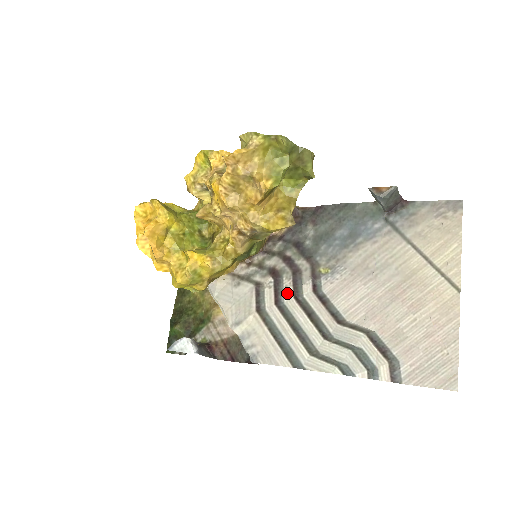
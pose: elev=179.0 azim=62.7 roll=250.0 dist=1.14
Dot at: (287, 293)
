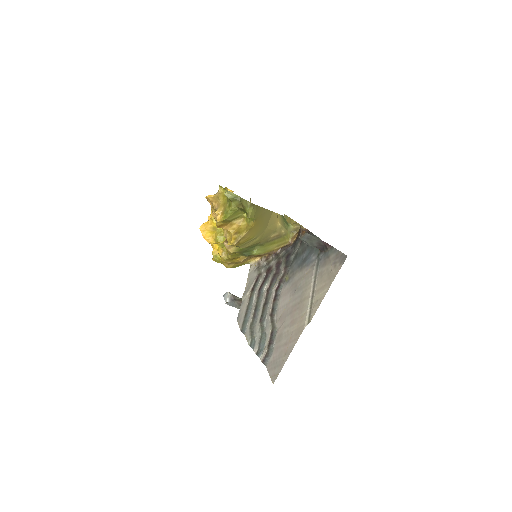
Dot at: (267, 286)
